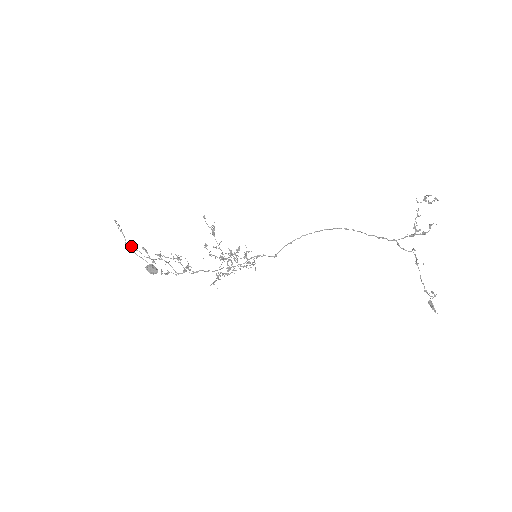
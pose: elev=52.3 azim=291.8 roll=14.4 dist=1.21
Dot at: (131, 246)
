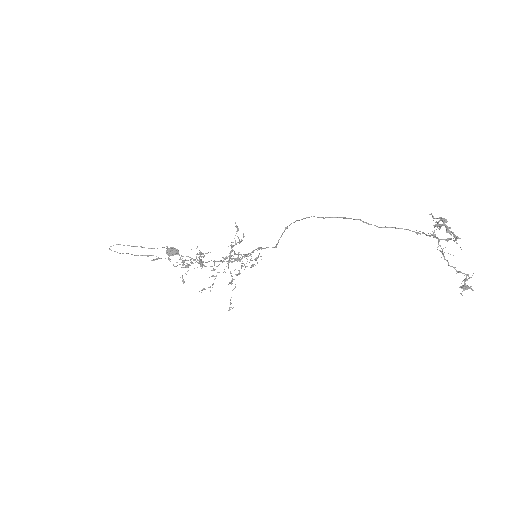
Dot at: occluded
